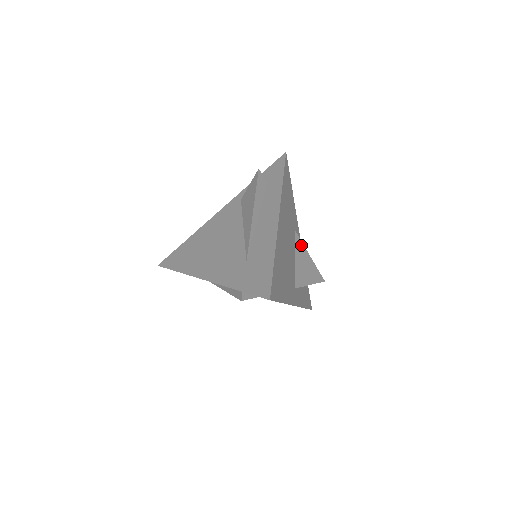
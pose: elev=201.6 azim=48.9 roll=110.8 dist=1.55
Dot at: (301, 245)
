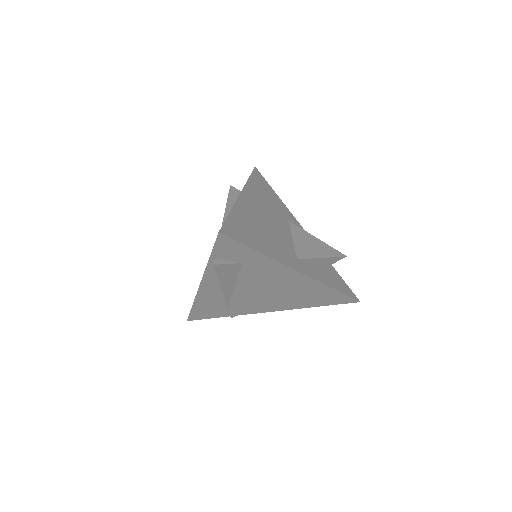
Dot at: (300, 230)
